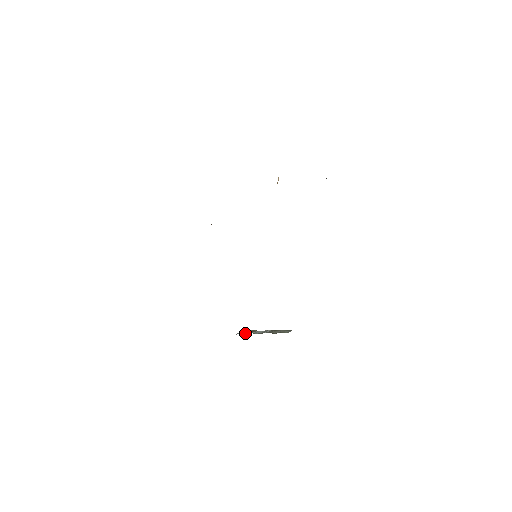
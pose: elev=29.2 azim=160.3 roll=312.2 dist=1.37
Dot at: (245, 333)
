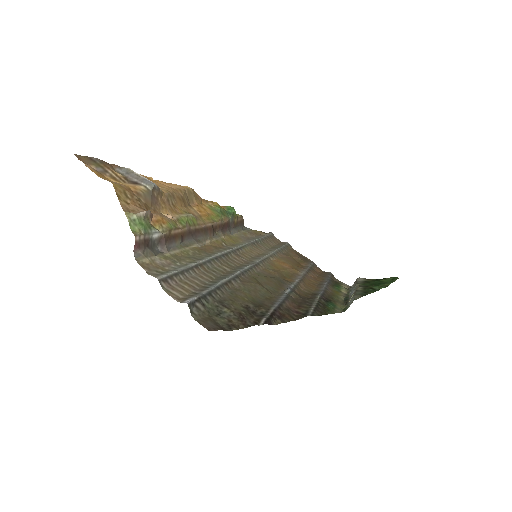
Dot at: (352, 287)
